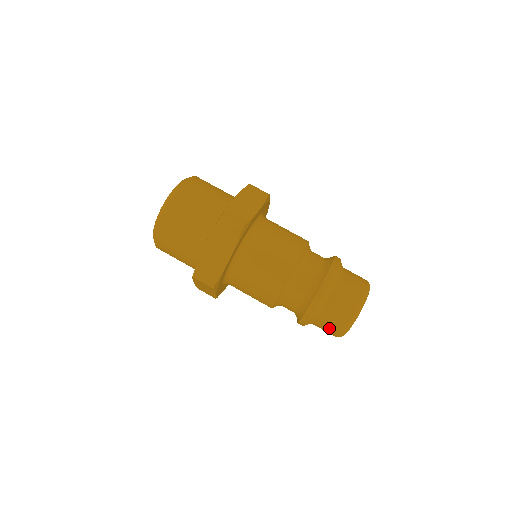
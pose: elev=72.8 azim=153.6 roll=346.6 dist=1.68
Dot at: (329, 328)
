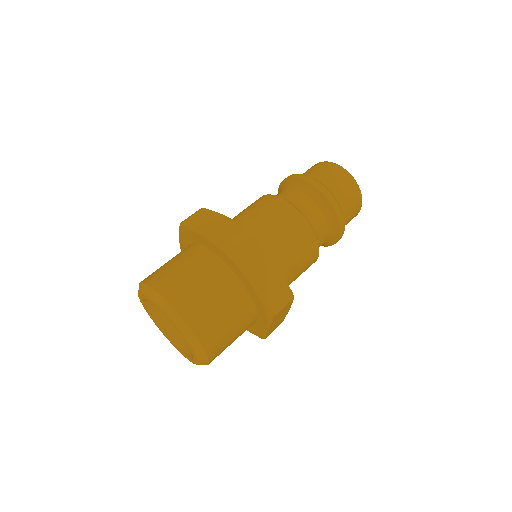
Dot at: occluded
